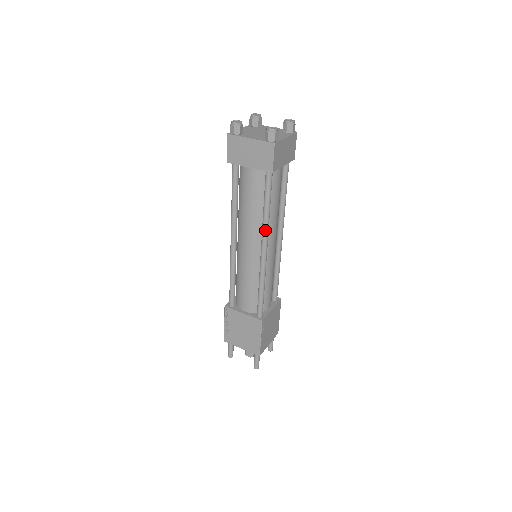
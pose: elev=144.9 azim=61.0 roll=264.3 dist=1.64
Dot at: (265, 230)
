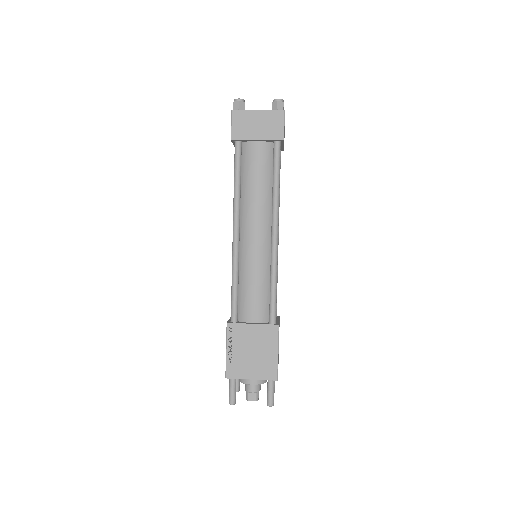
Dot at: (276, 208)
